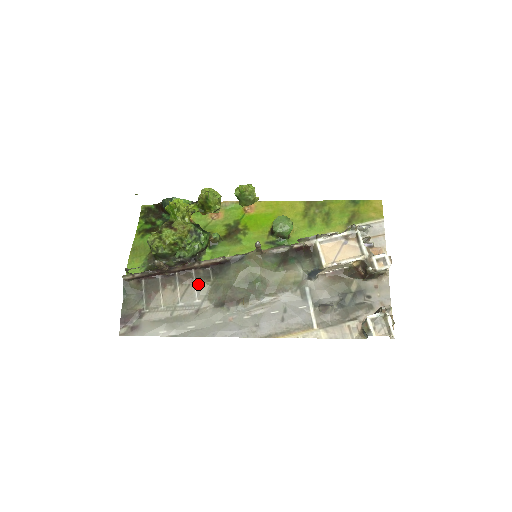
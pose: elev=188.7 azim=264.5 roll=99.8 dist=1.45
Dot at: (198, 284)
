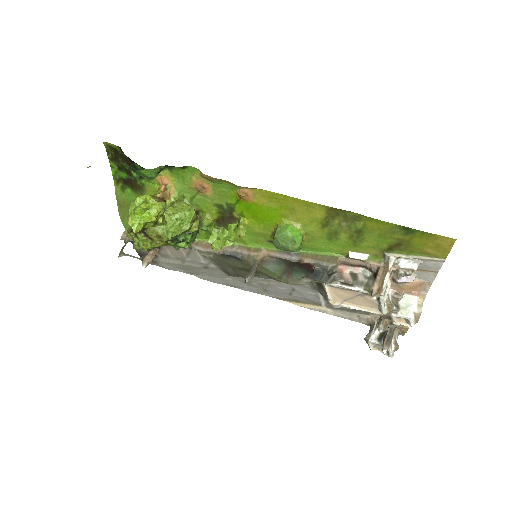
Dot at: (199, 253)
